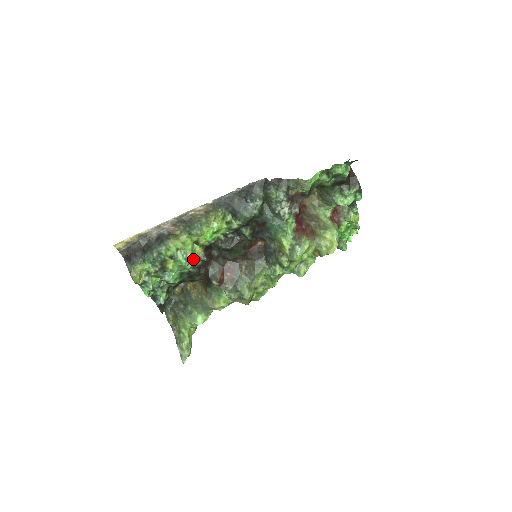
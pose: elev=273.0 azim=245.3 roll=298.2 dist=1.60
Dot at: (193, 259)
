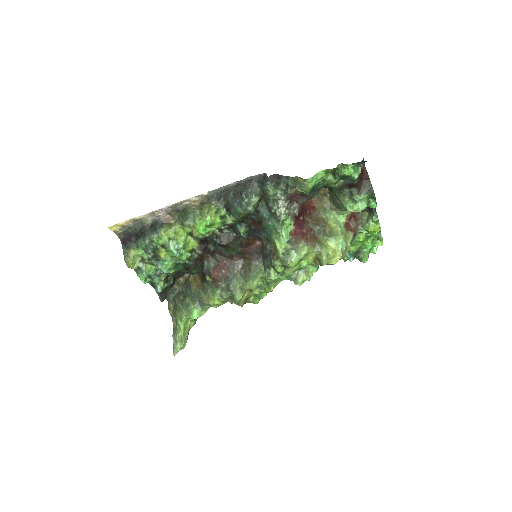
Dot at: (188, 251)
